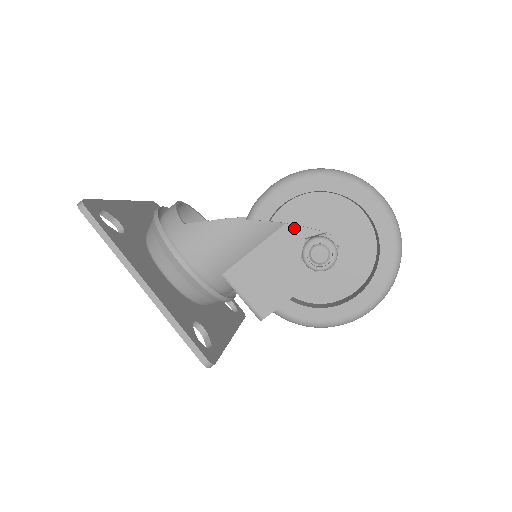
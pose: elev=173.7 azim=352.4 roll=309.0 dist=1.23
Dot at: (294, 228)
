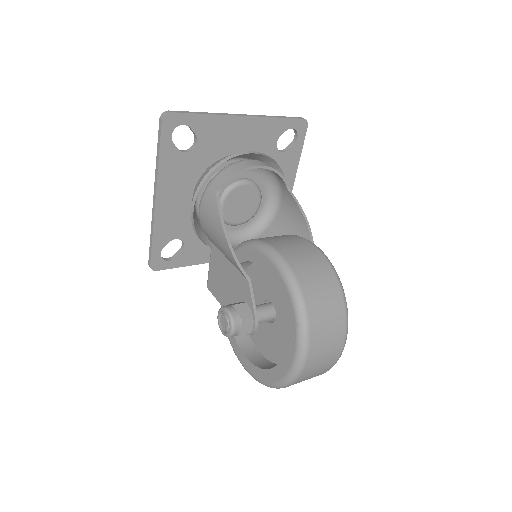
Dot at: (248, 289)
